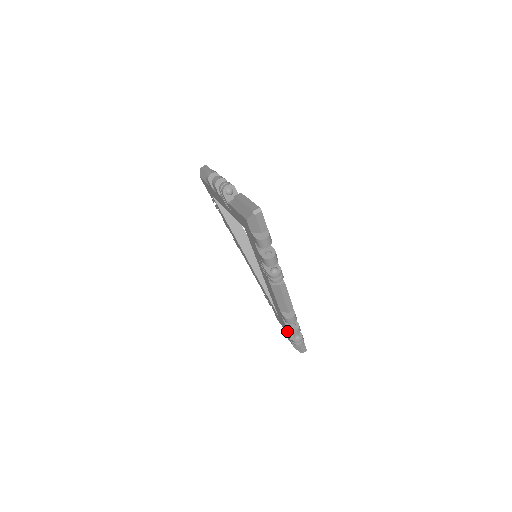
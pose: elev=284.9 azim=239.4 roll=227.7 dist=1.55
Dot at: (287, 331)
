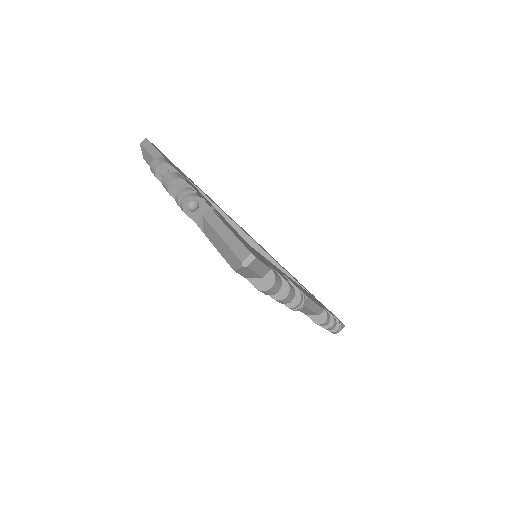
Dot at: occluded
